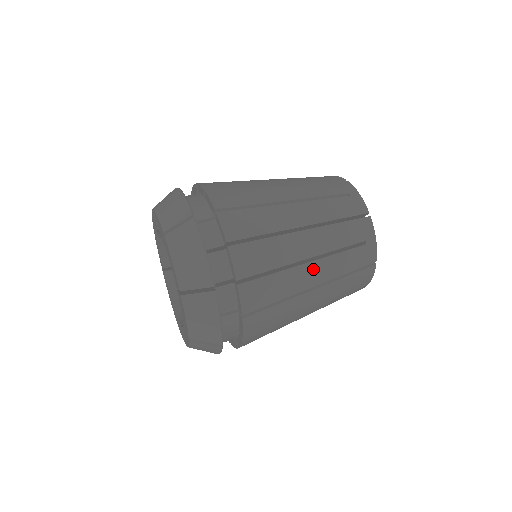
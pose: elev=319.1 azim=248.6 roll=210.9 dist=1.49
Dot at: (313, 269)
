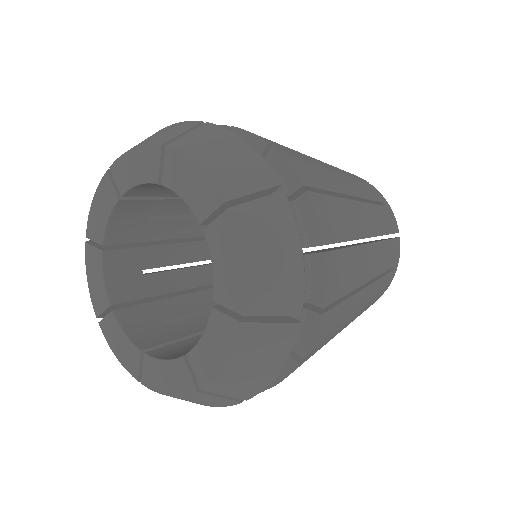
Dot at: (362, 211)
